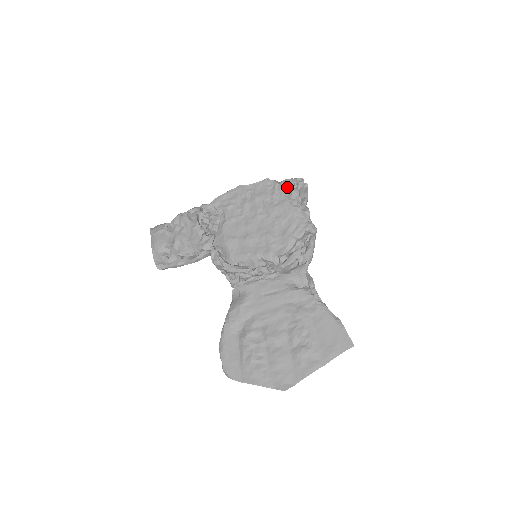
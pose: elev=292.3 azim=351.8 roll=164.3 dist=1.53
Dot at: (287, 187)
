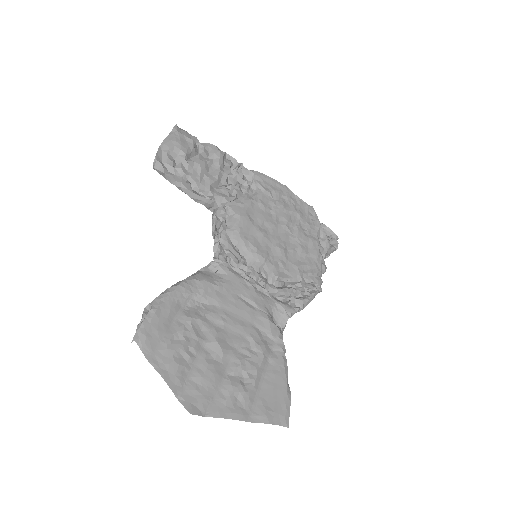
Dot at: (323, 232)
